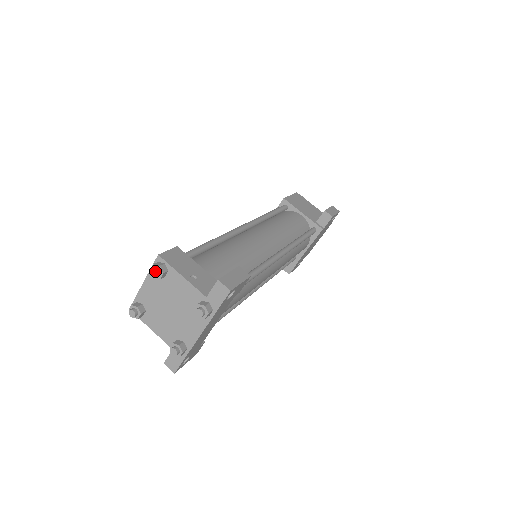
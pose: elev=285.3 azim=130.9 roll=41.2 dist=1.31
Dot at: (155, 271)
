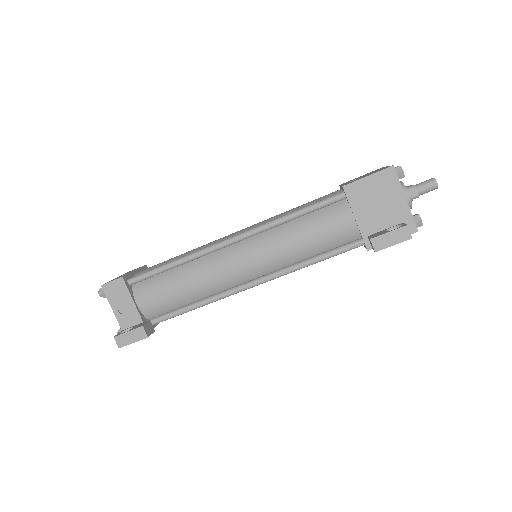
Dot at: (99, 295)
